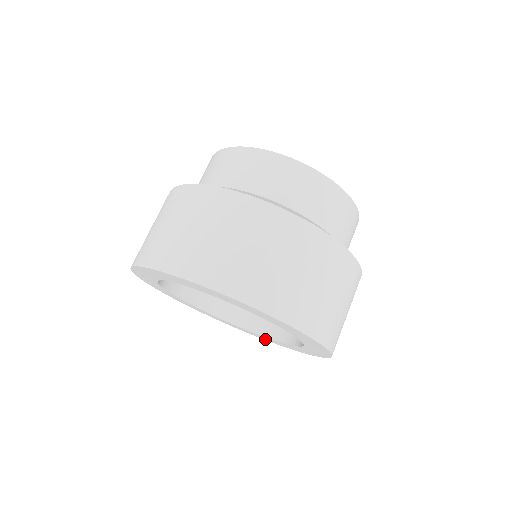
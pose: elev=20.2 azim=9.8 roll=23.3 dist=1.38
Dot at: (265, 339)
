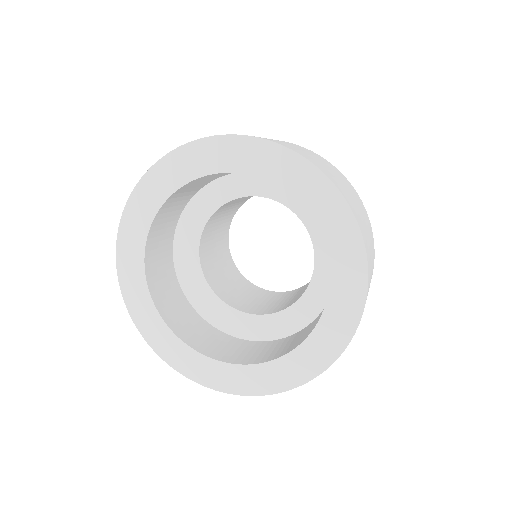
Dot at: (241, 388)
